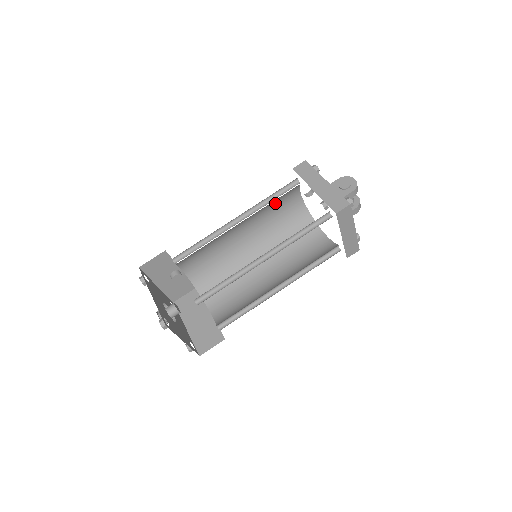
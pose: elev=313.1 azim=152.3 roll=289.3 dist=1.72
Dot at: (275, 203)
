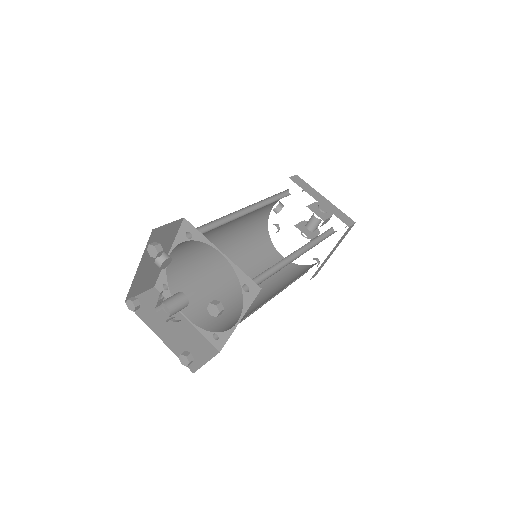
Dot at: (262, 207)
